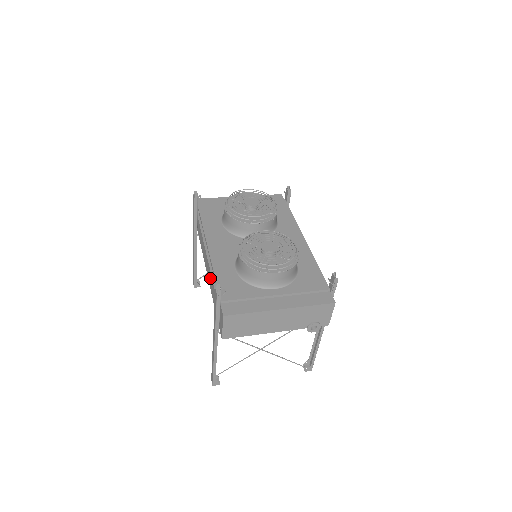
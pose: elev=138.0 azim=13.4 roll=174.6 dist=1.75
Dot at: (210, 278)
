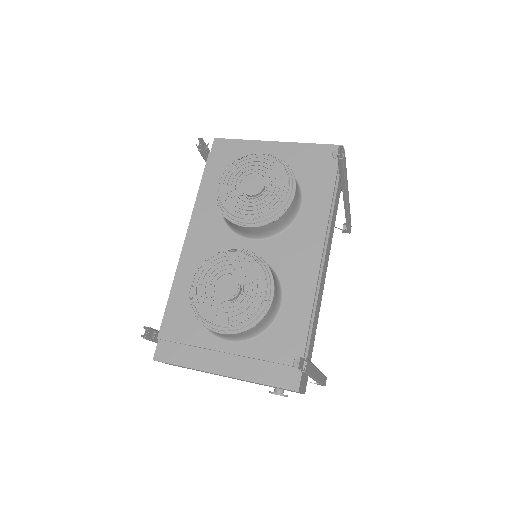
Dot at: occluded
